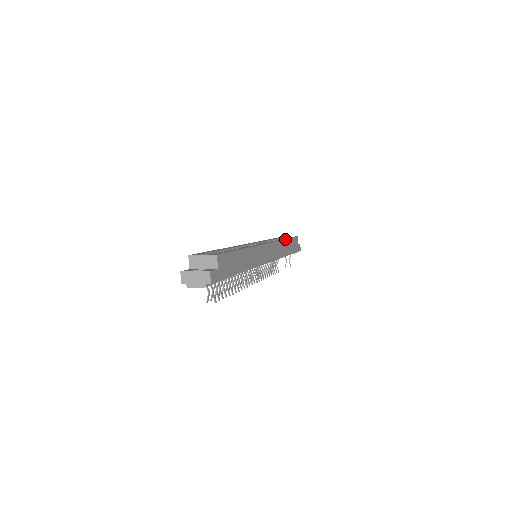
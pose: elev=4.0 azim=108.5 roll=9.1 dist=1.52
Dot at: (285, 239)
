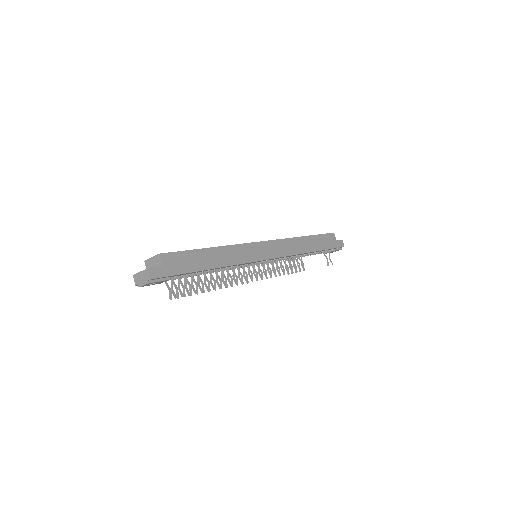
Dot at: (304, 236)
